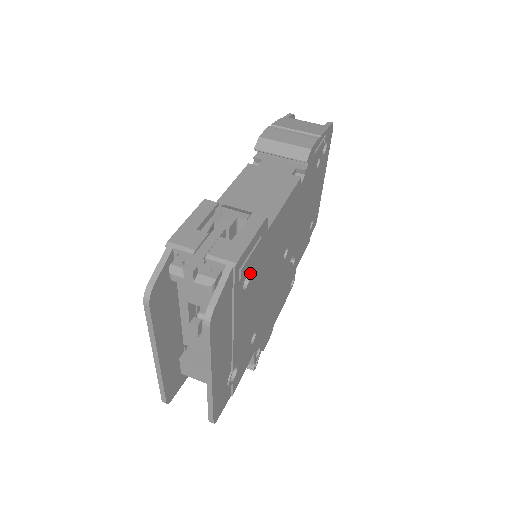
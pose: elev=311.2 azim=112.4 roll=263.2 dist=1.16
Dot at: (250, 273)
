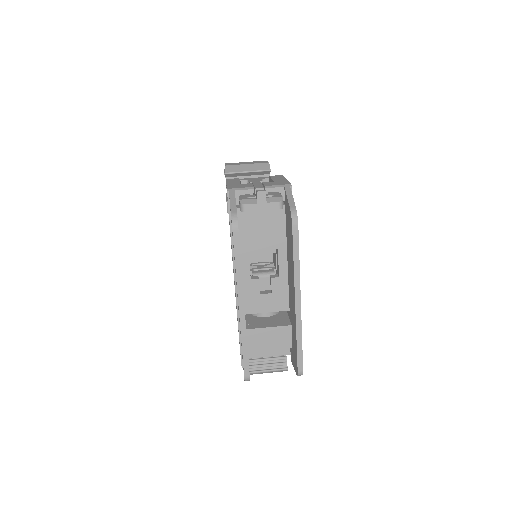
Dot at: occluded
